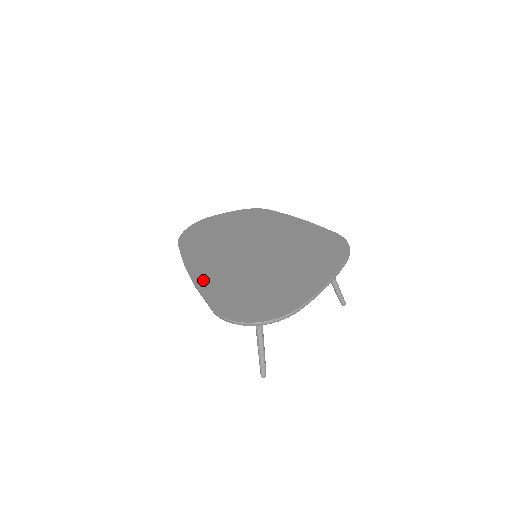
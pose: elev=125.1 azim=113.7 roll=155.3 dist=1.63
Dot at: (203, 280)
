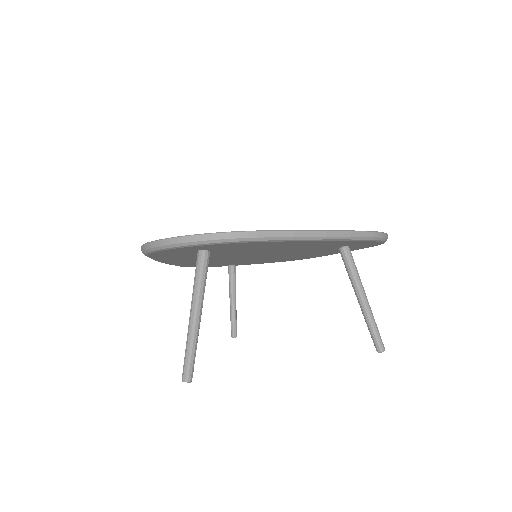
Dot at: occluded
